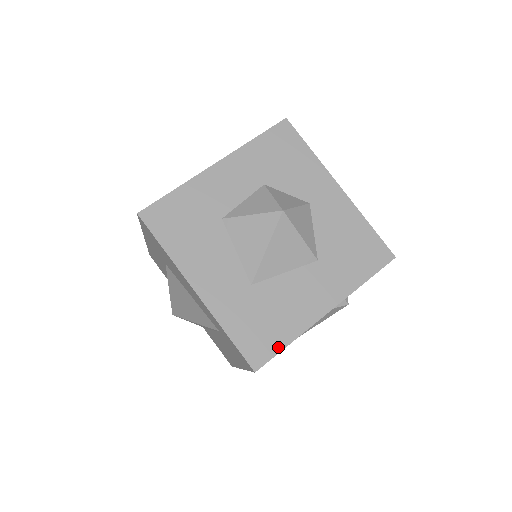
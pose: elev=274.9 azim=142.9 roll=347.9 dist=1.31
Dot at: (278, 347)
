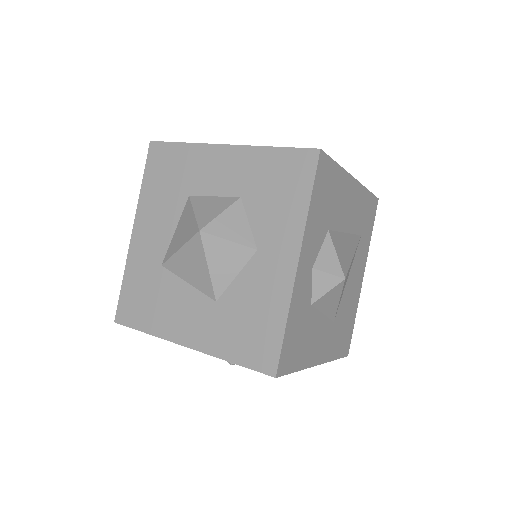
Dot at: (137, 325)
